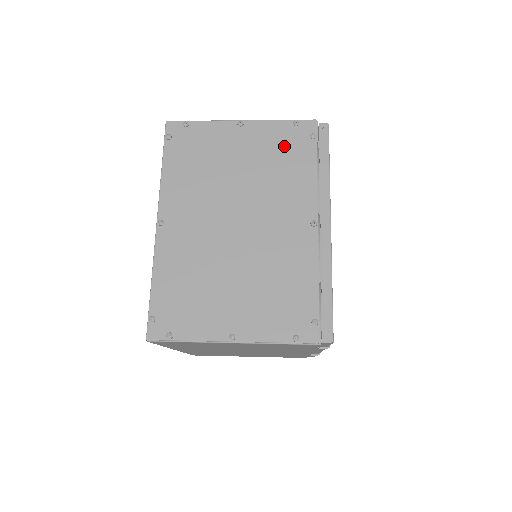
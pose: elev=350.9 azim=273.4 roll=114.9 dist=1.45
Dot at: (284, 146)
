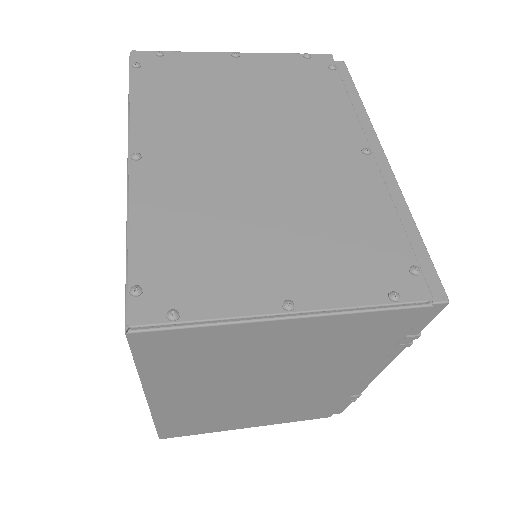
Dot at: (299, 76)
